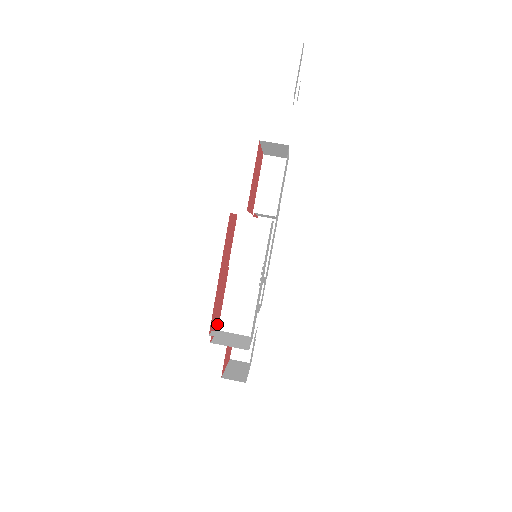
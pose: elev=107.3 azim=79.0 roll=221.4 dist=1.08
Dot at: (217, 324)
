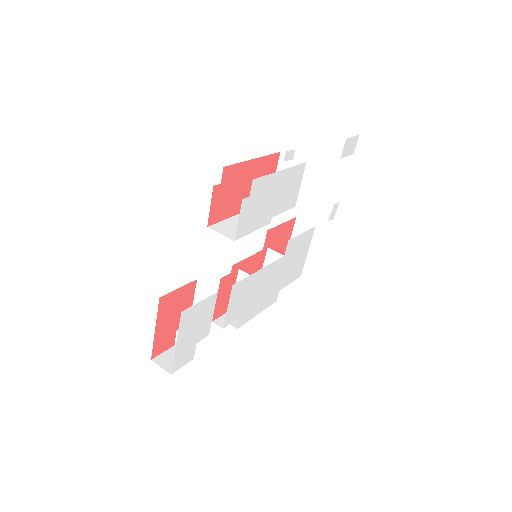
Dot at: (215, 213)
